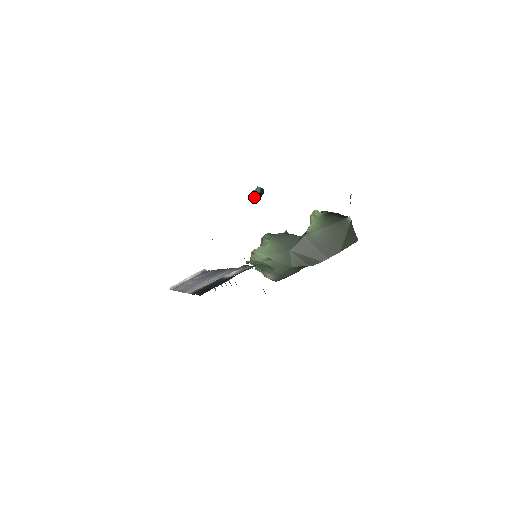
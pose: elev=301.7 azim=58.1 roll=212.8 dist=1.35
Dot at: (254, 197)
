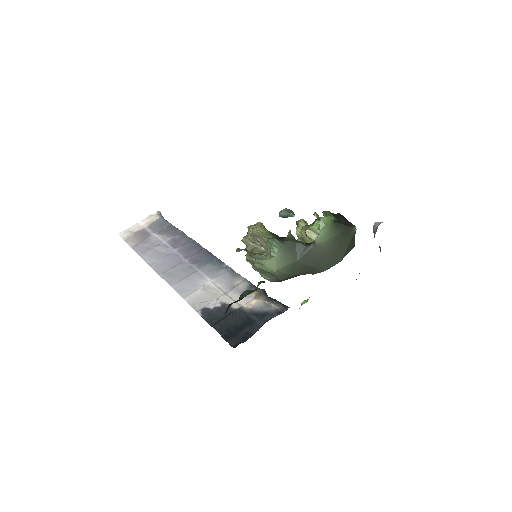
Dot at: occluded
